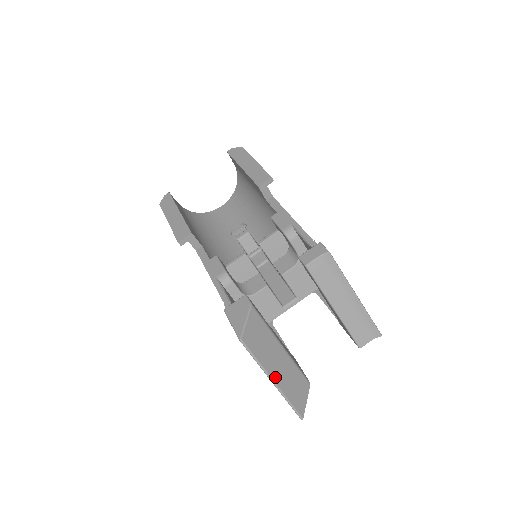
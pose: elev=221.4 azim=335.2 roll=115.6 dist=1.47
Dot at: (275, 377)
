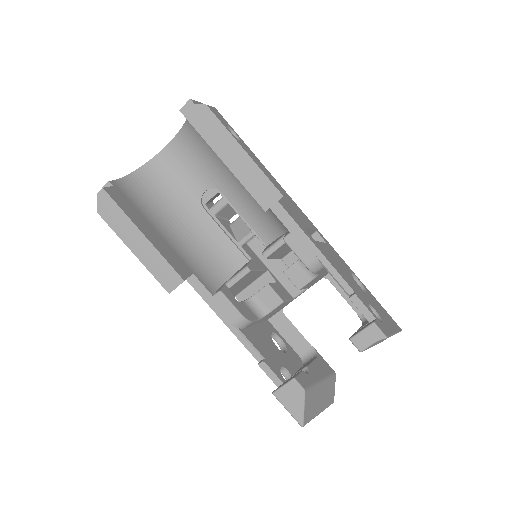
Dot at: (321, 409)
